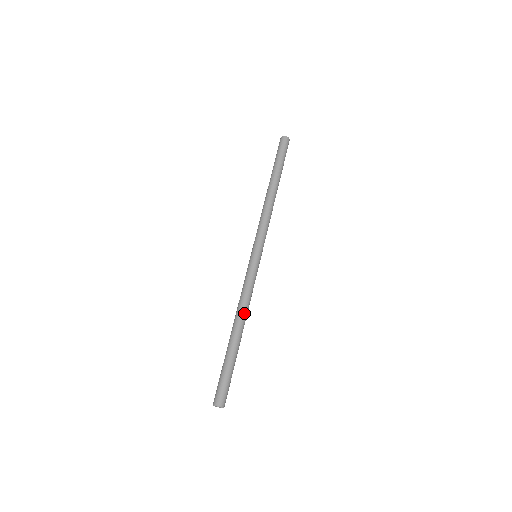
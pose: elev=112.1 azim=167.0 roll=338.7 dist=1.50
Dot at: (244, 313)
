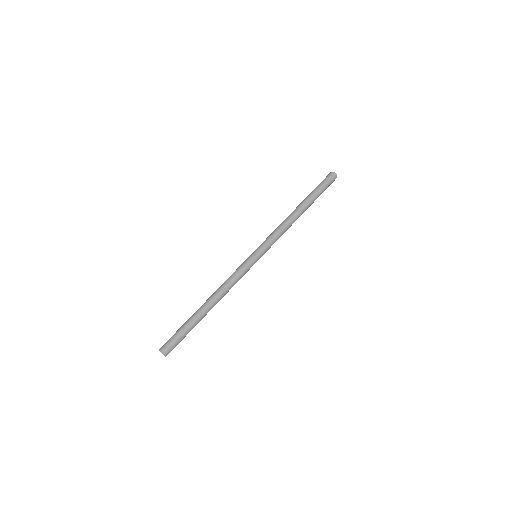
Dot at: (219, 293)
